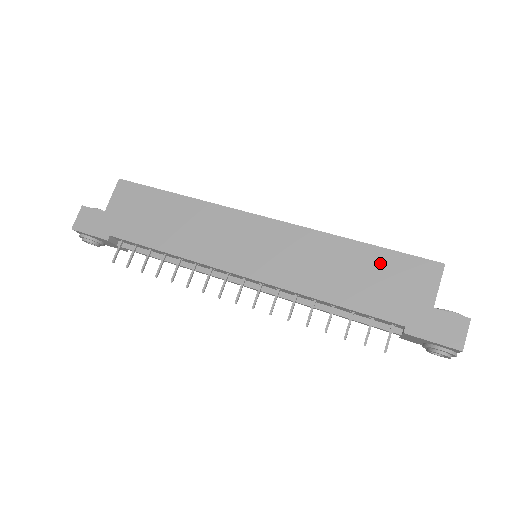
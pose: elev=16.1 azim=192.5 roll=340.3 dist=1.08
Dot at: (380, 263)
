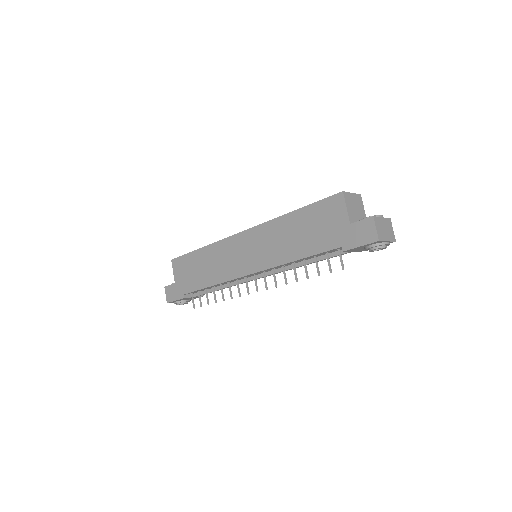
Dot at: (310, 217)
